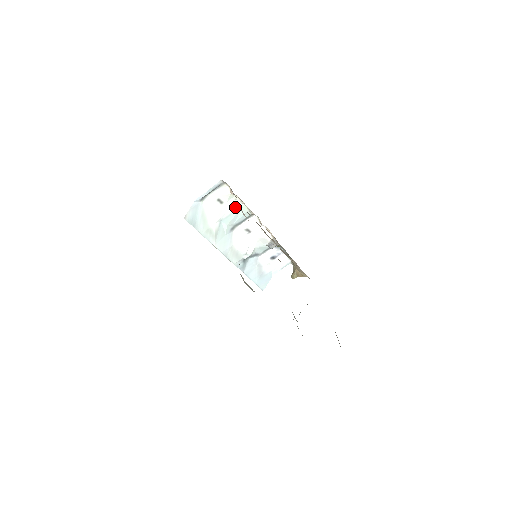
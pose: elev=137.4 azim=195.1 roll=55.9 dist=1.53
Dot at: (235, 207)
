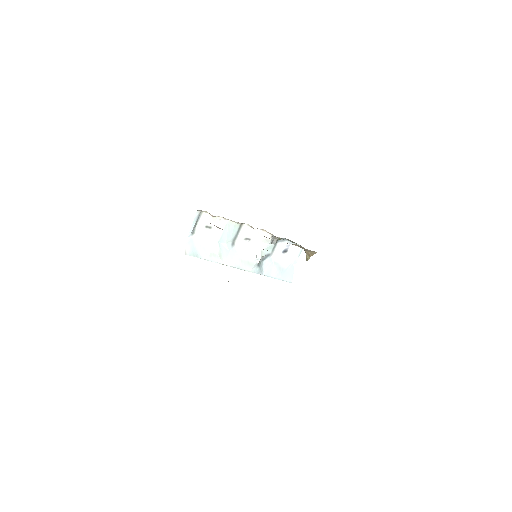
Dot at: (223, 226)
